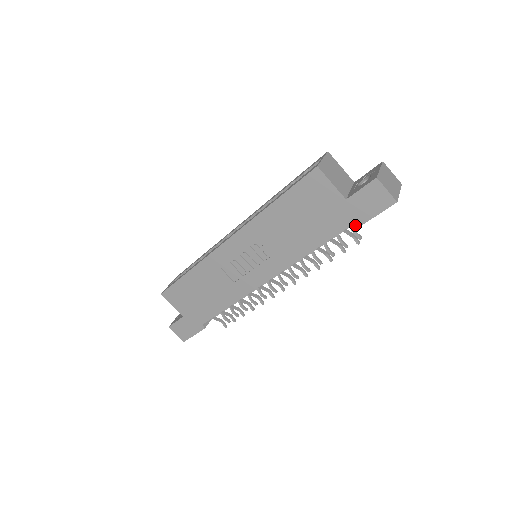
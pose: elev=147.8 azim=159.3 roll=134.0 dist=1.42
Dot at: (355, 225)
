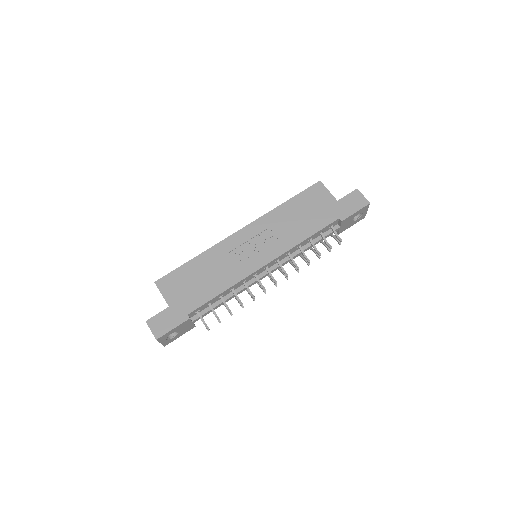
Dot at: (343, 217)
